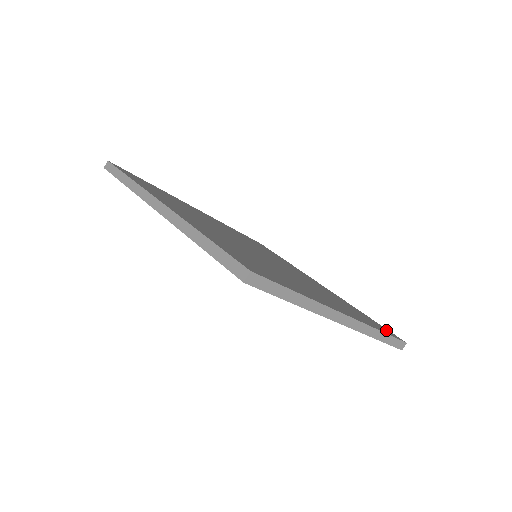
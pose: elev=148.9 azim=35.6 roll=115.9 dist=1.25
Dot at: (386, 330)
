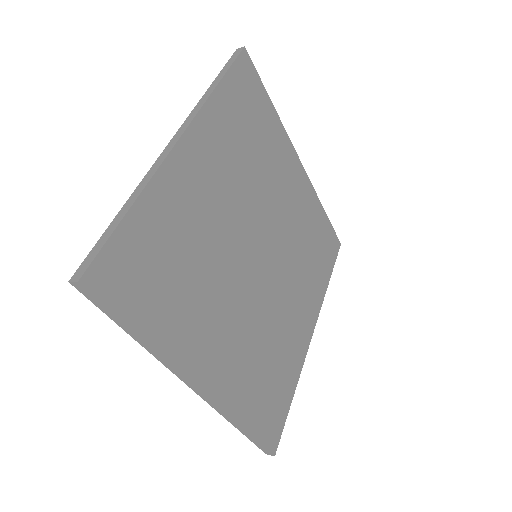
Dot at: (273, 428)
